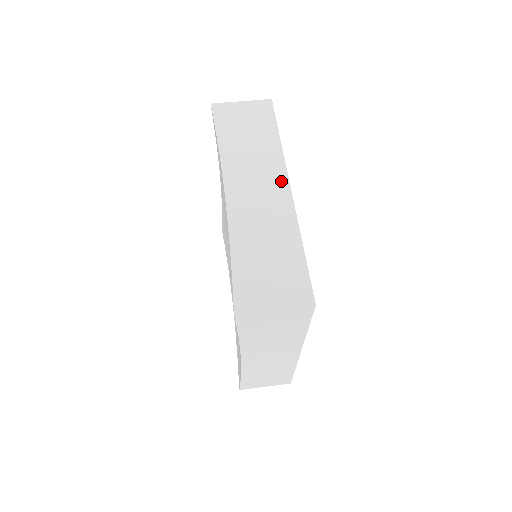
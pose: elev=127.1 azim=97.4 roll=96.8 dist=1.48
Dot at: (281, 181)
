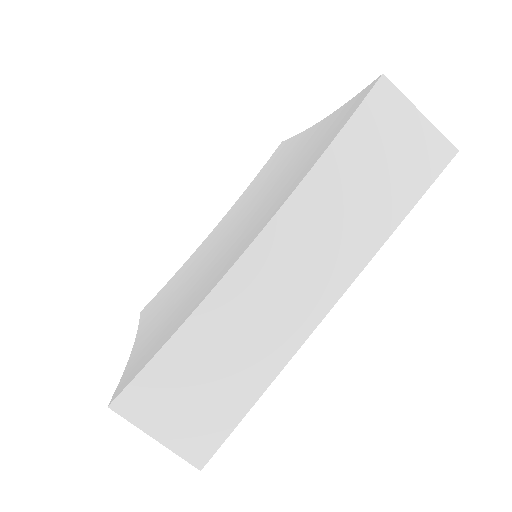
Dot at: (332, 289)
